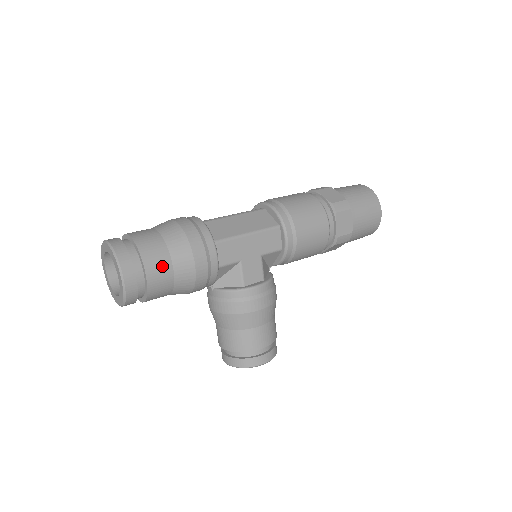
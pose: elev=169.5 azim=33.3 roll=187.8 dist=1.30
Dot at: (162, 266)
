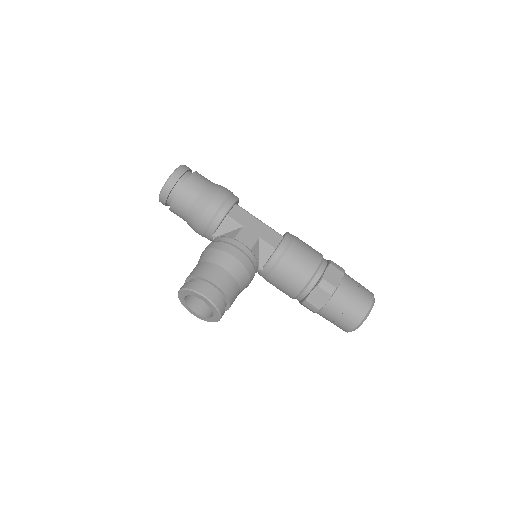
Dot at: (200, 182)
